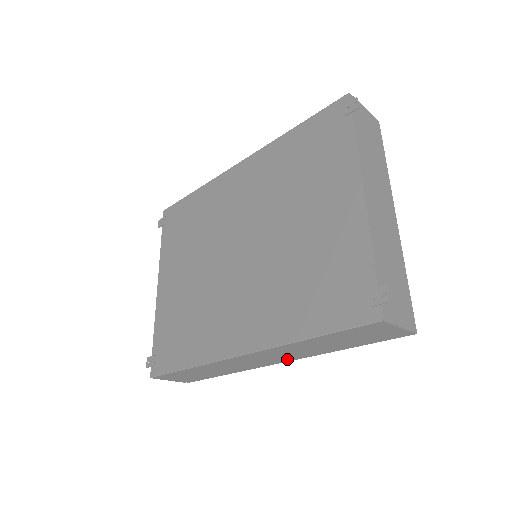
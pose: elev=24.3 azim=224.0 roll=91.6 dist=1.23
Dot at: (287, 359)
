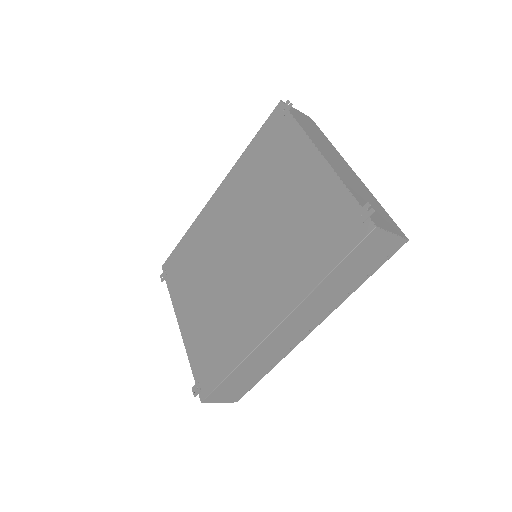
Dot at: (316, 321)
